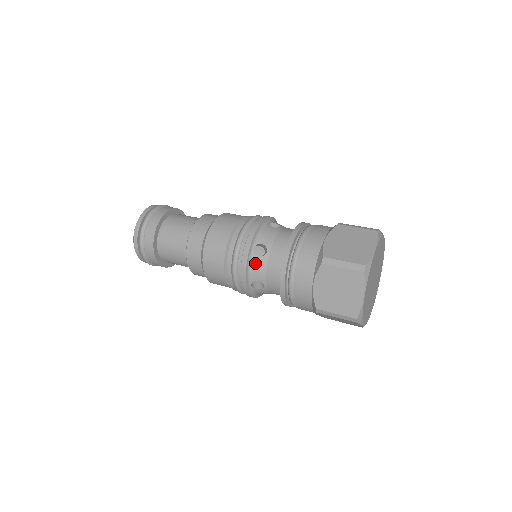
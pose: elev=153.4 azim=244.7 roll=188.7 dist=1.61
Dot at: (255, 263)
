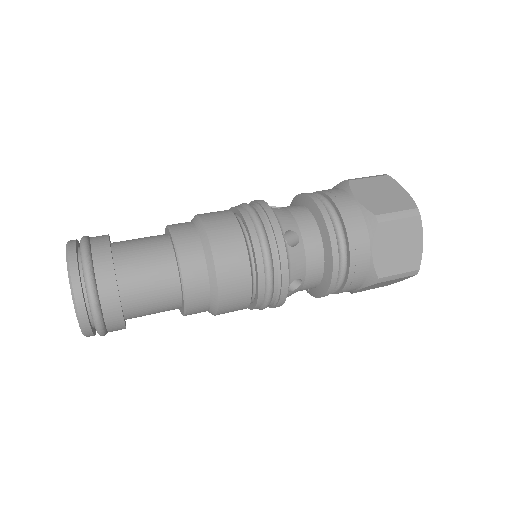
Dot at: (292, 257)
